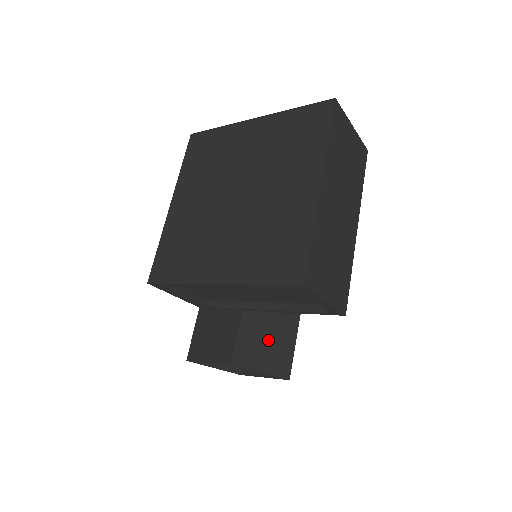
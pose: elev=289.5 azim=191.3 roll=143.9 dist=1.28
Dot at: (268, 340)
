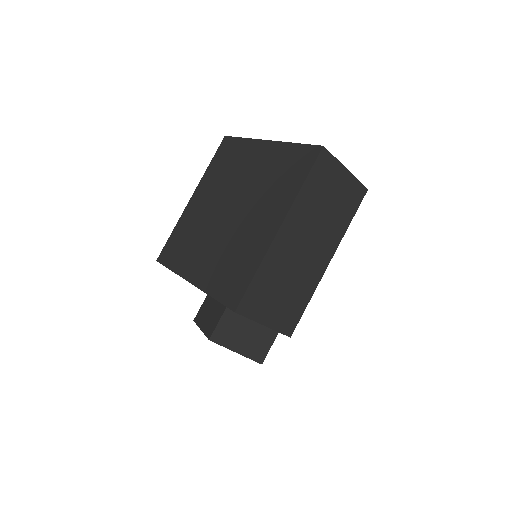
Dot at: (249, 328)
